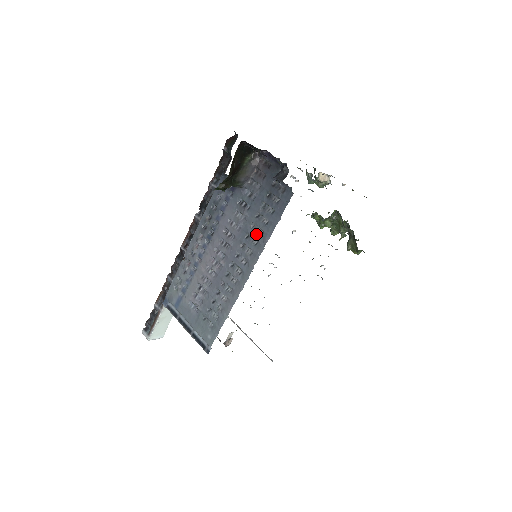
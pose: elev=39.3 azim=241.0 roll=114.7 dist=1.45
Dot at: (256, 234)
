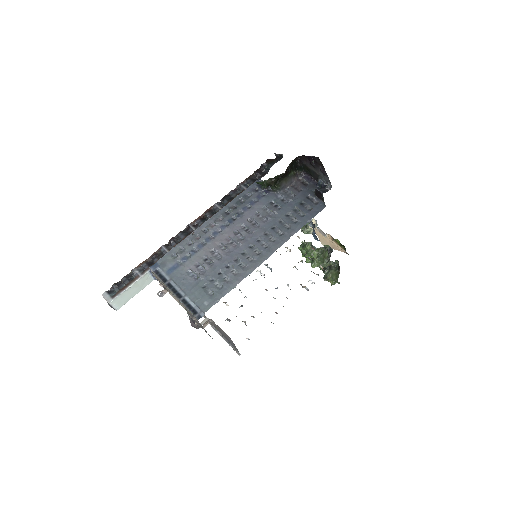
Dot at: (283, 227)
